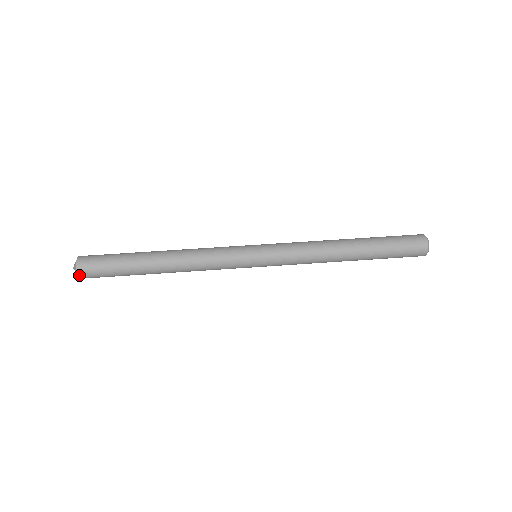
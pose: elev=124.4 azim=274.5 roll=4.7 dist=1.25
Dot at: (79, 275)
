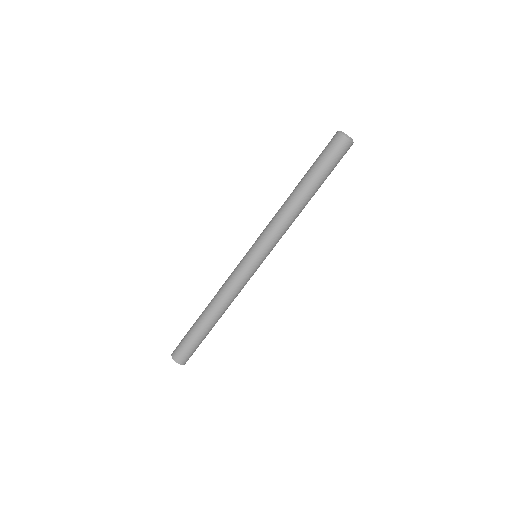
Dot at: occluded
